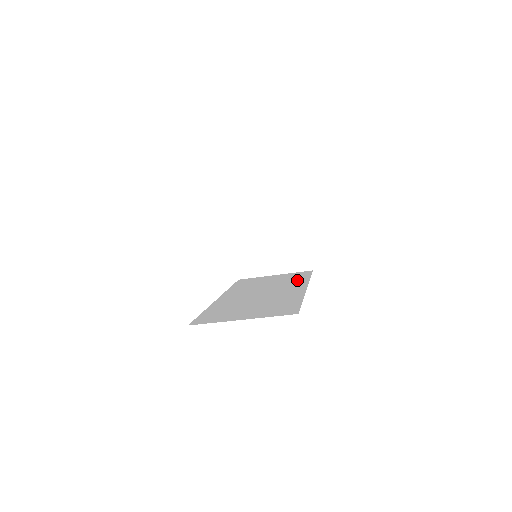
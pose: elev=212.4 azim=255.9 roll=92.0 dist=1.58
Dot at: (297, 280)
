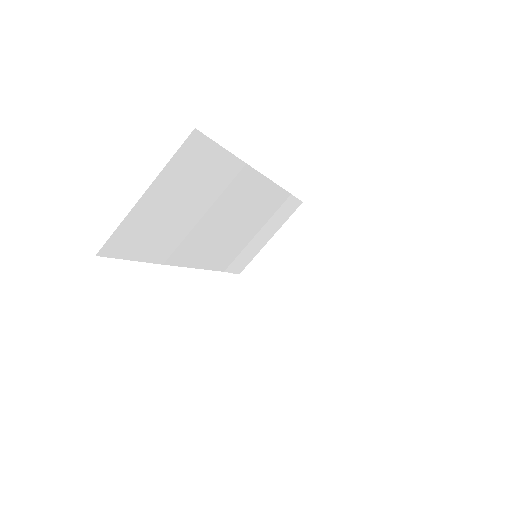
Dot at: occluded
